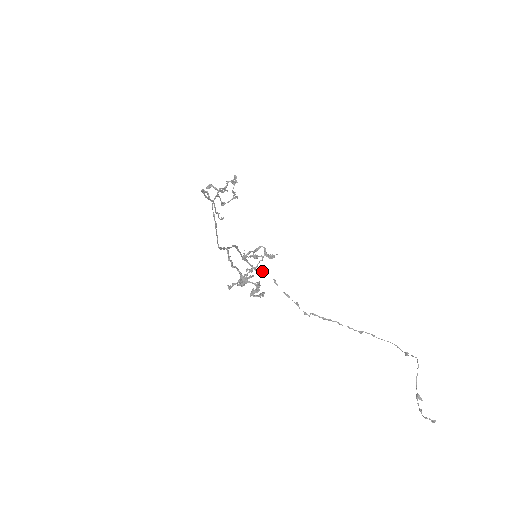
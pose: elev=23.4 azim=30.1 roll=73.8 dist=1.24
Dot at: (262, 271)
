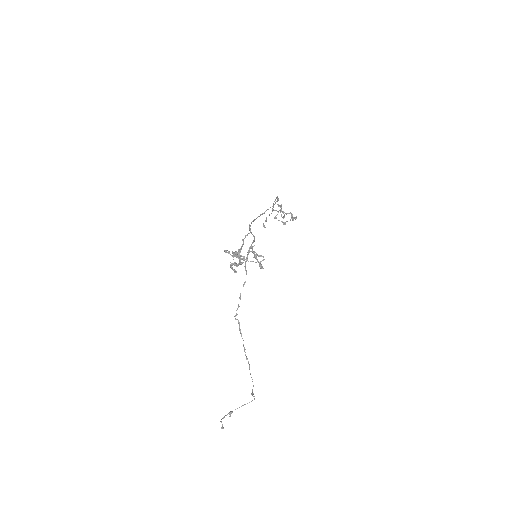
Dot at: occluded
